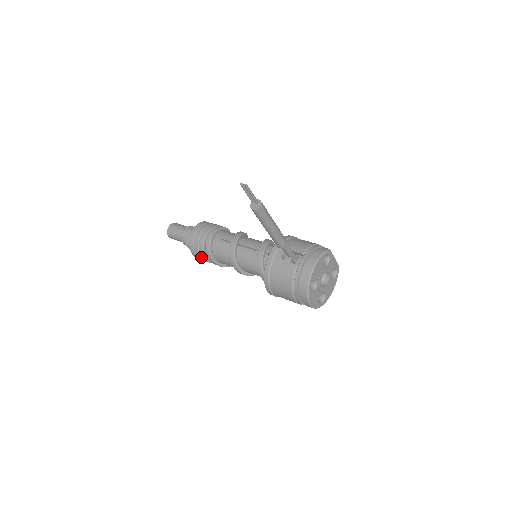
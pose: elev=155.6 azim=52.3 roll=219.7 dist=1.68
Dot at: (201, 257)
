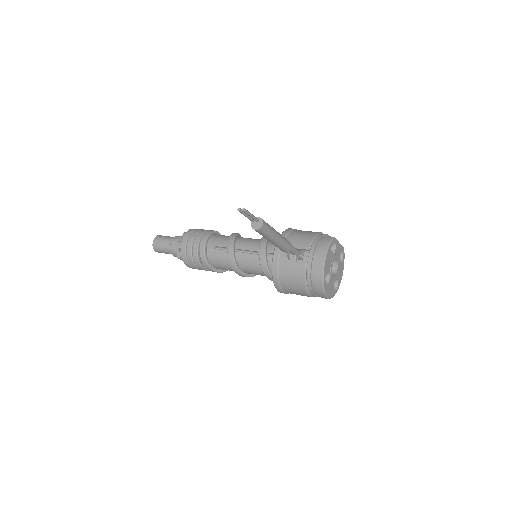
Dot at: (198, 268)
